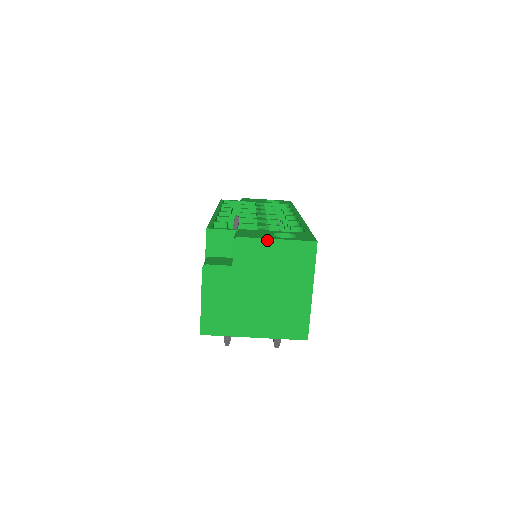
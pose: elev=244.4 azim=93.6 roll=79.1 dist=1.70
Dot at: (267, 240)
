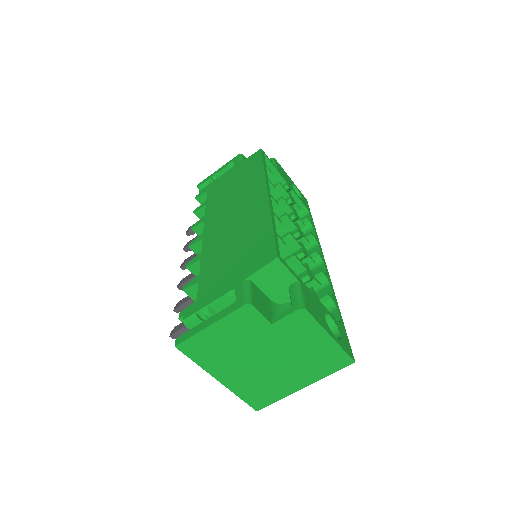
Dot at: (324, 331)
